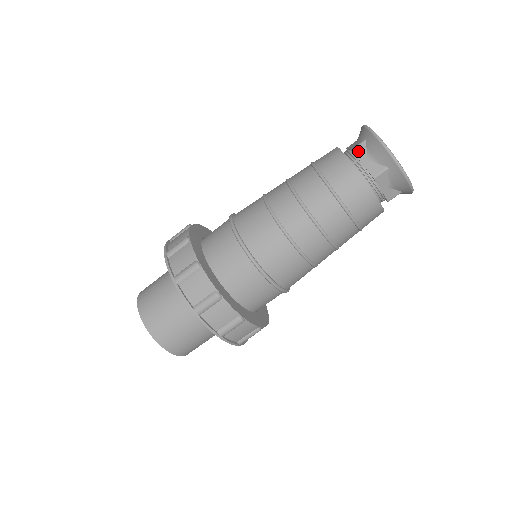
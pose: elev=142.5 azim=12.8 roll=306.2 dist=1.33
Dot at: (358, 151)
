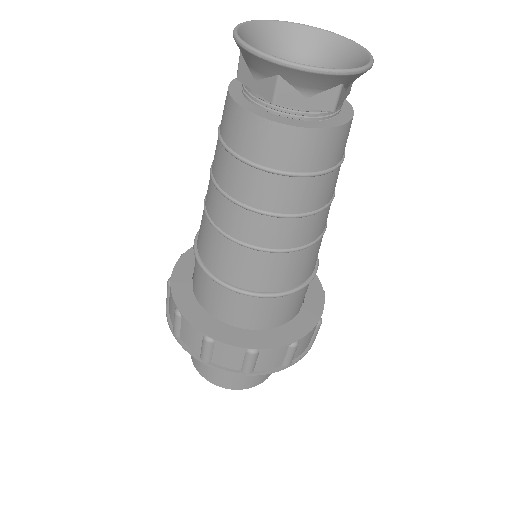
Dot at: (241, 75)
